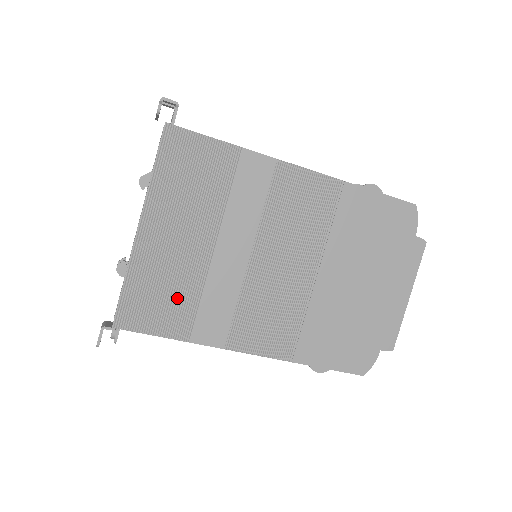
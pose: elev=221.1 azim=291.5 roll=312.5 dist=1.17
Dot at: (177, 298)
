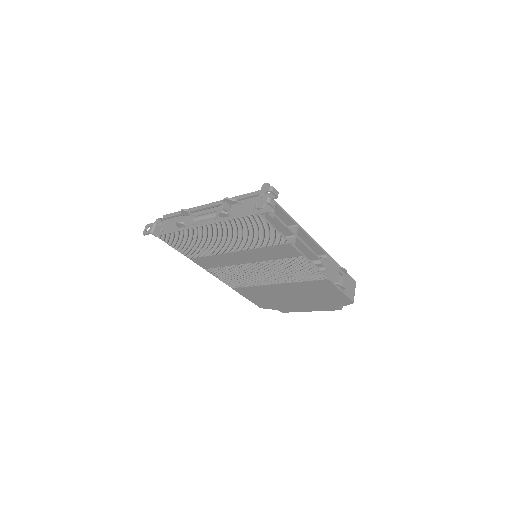
Dot at: (198, 249)
